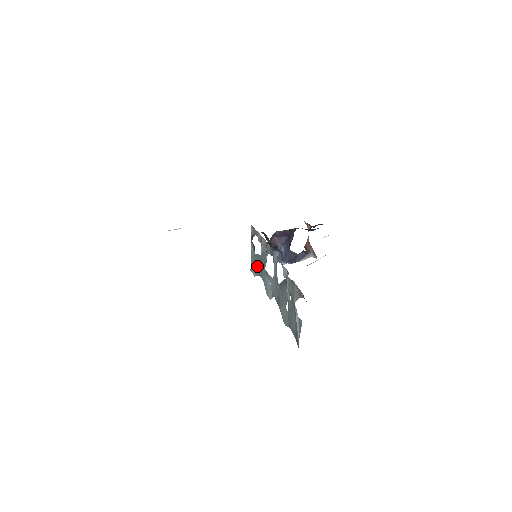
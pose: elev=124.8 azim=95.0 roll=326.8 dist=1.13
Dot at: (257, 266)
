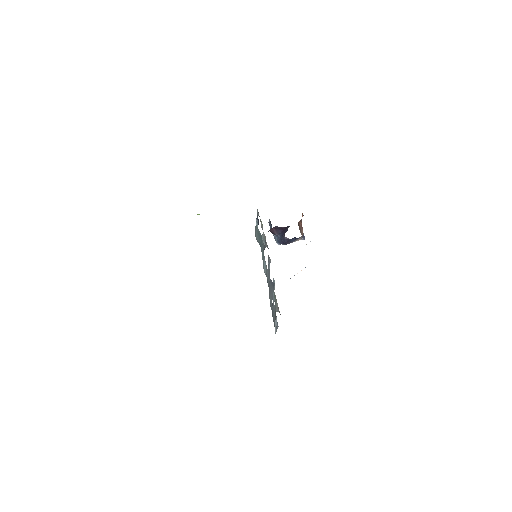
Dot at: (259, 239)
